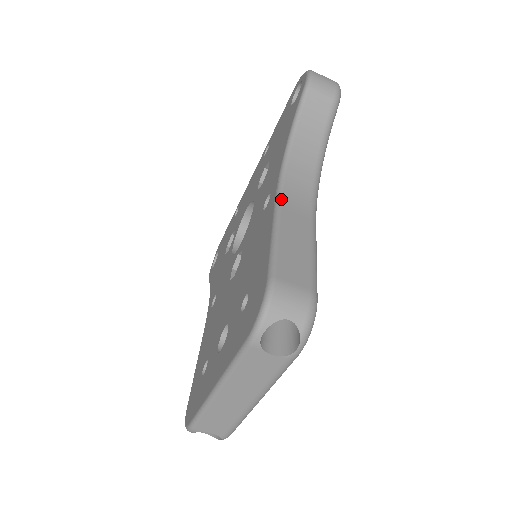
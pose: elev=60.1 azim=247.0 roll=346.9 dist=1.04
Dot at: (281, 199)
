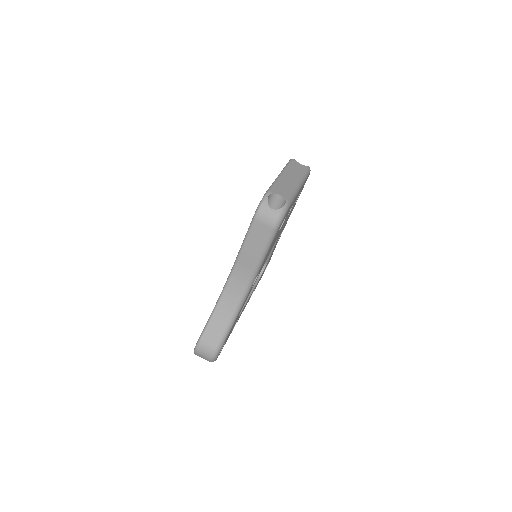
Dot at: occluded
